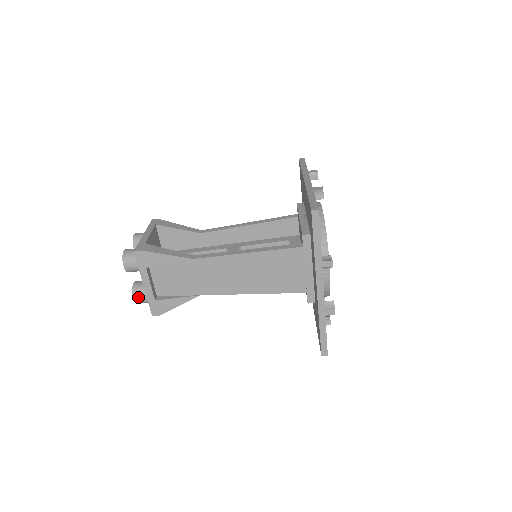
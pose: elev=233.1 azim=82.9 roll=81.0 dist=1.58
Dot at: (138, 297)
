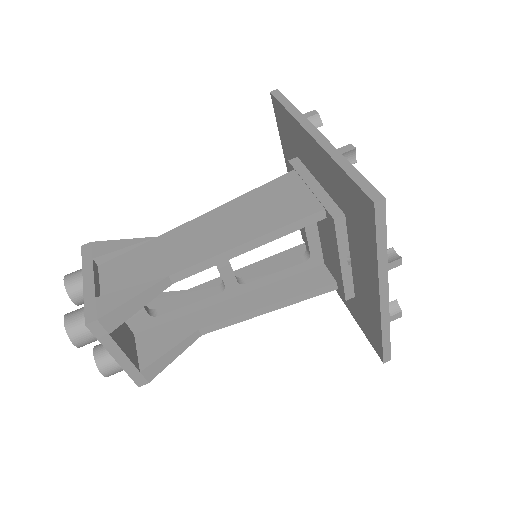
Dot at: (72, 316)
